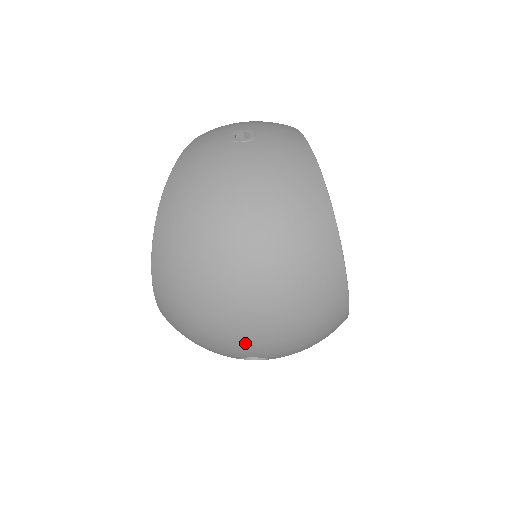
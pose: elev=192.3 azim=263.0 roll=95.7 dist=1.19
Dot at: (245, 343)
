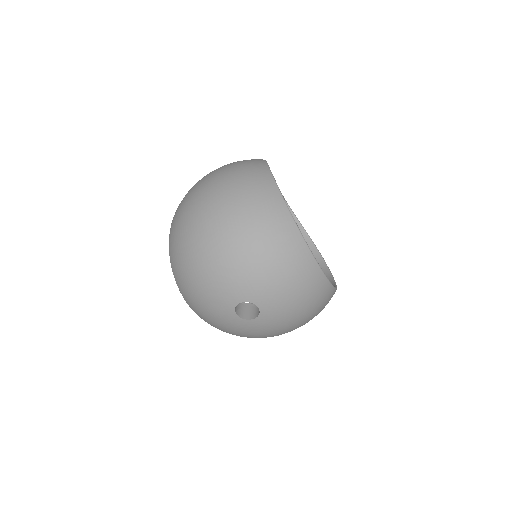
Dot at: (225, 278)
